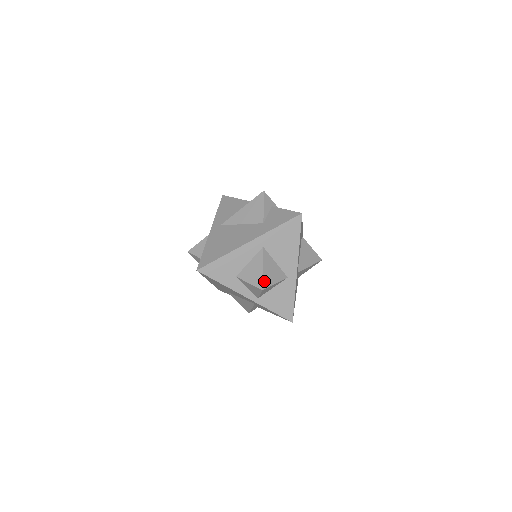
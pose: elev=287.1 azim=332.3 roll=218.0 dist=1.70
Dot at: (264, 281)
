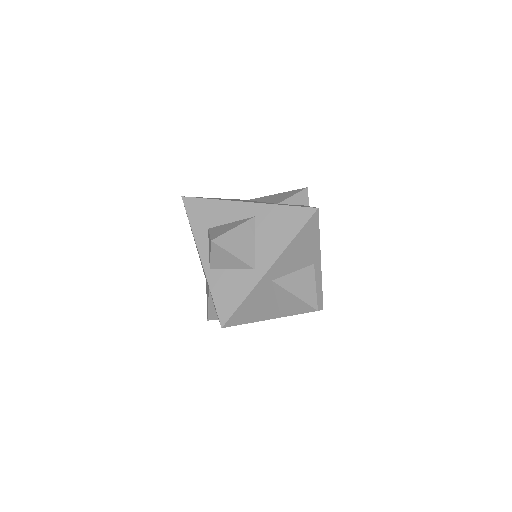
Dot at: (222, 237)
